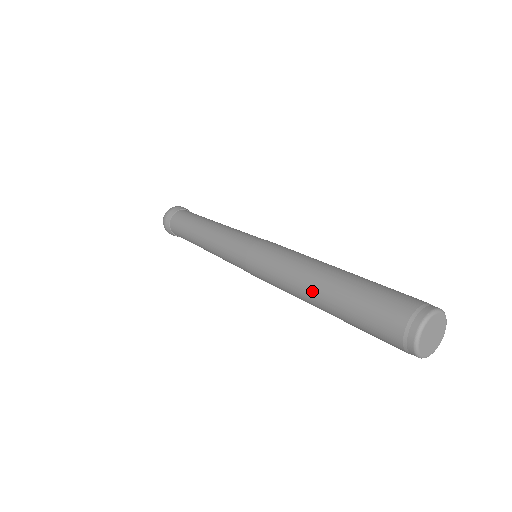
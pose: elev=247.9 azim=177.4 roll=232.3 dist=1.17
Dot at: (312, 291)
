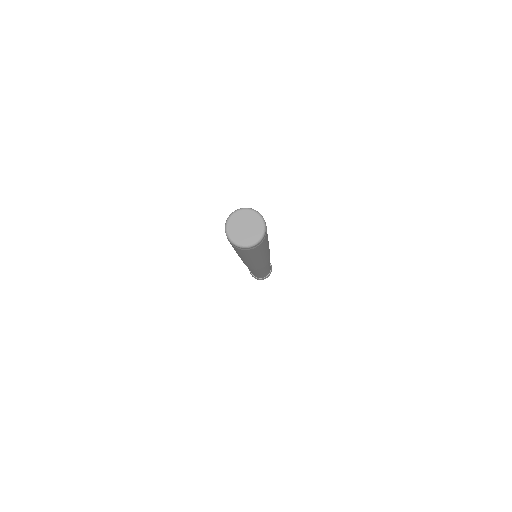
Dot at: occluded
